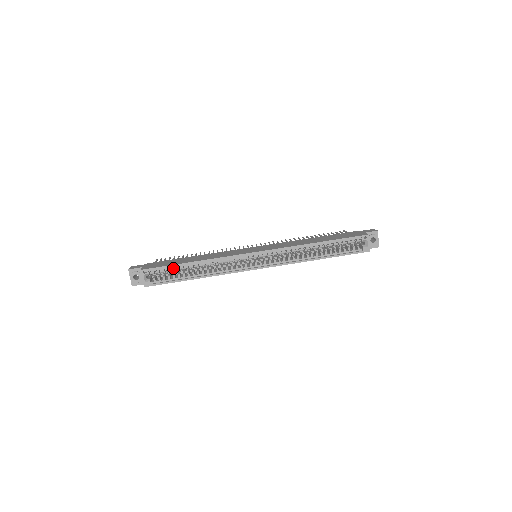
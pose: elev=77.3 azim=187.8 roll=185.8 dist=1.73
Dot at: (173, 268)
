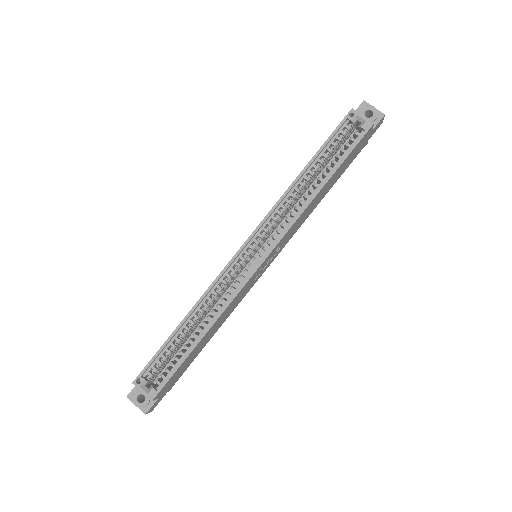
Dot at: (167, 349)
